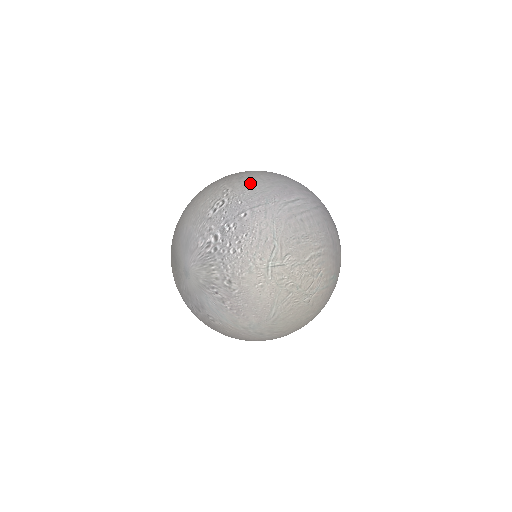
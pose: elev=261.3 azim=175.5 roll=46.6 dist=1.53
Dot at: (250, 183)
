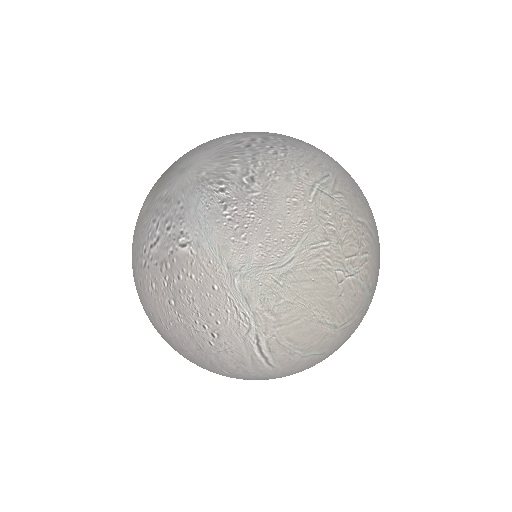
Dot at: occluded
